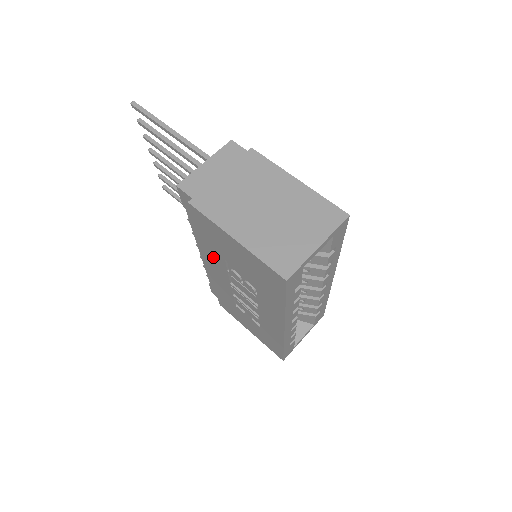
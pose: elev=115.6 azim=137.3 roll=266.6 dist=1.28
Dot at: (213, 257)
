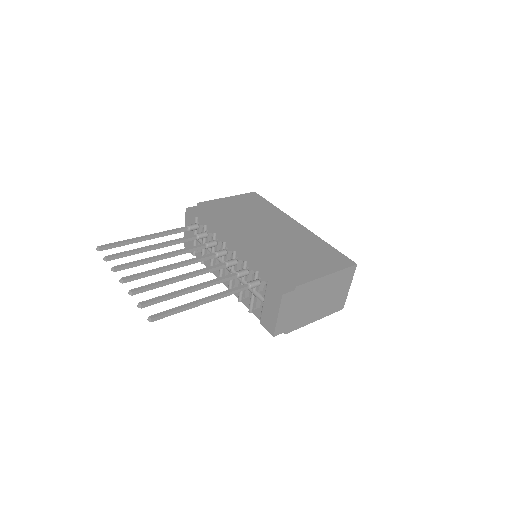
Dot at: occluded
